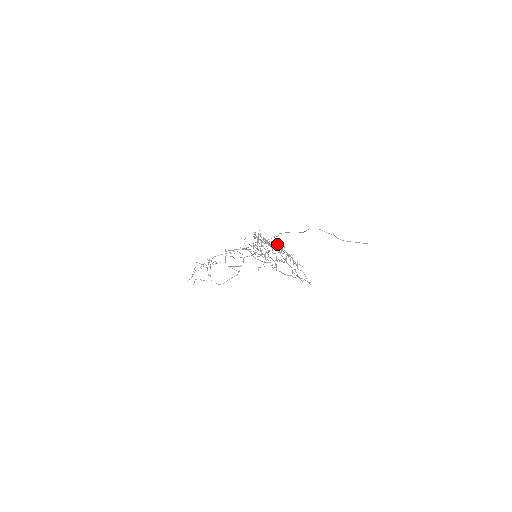
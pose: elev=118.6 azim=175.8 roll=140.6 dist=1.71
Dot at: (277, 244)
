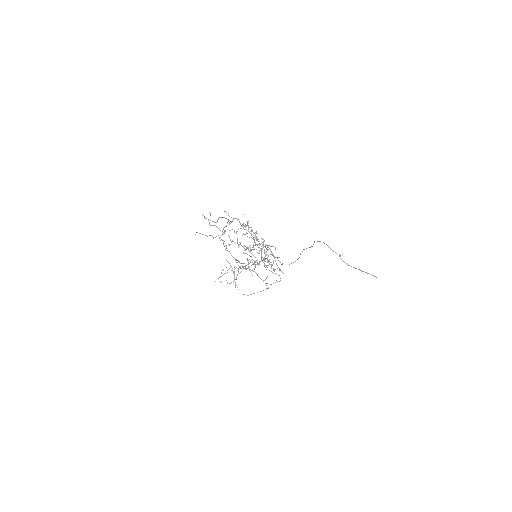
Dot at: occluded
